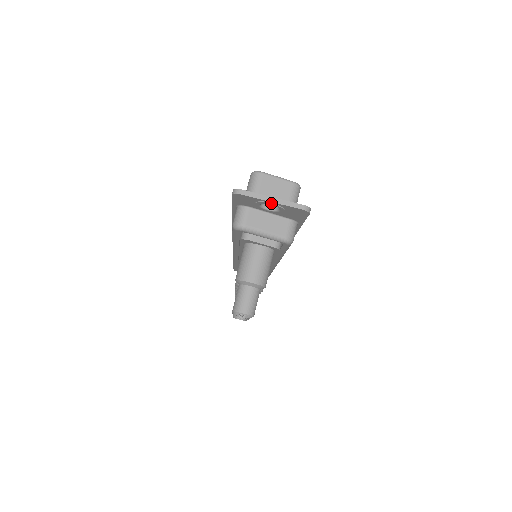
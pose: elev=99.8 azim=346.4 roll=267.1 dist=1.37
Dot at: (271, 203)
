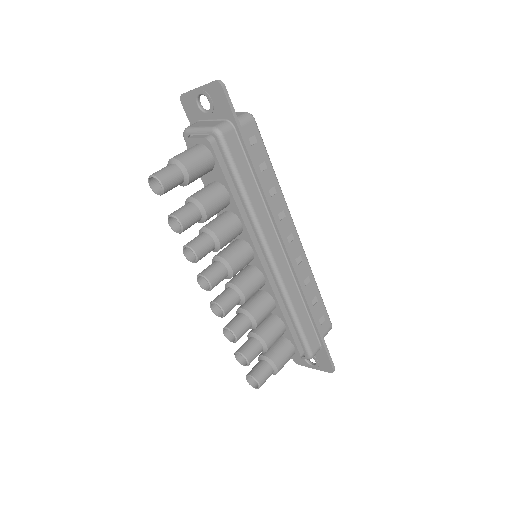
Dot at: (198, 90)
